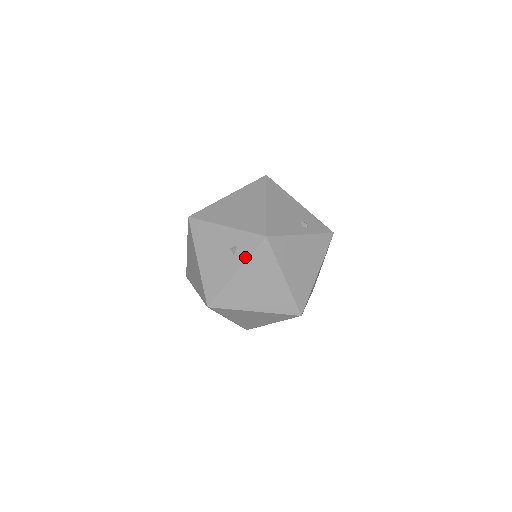
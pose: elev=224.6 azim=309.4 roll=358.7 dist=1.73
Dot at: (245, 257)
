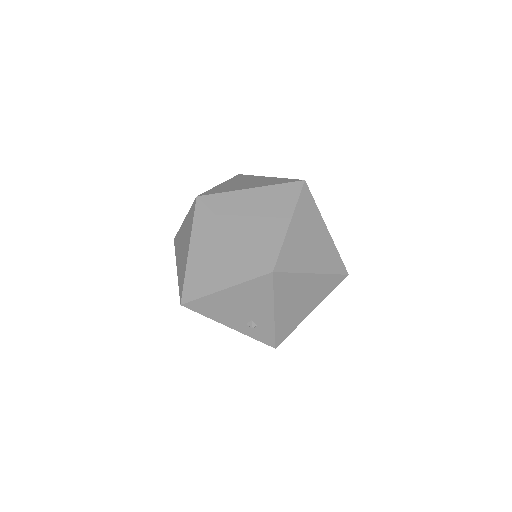
Dot at: (249, 334)
